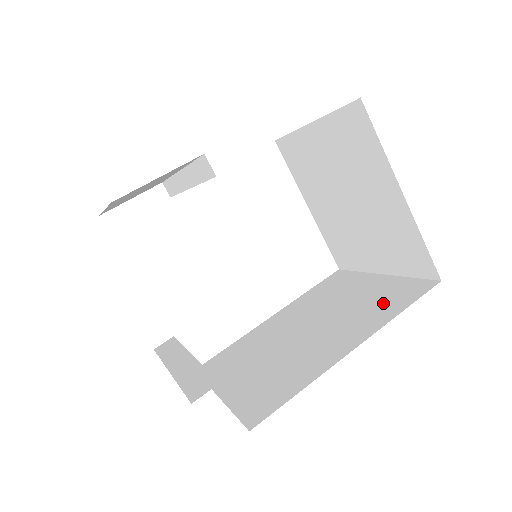
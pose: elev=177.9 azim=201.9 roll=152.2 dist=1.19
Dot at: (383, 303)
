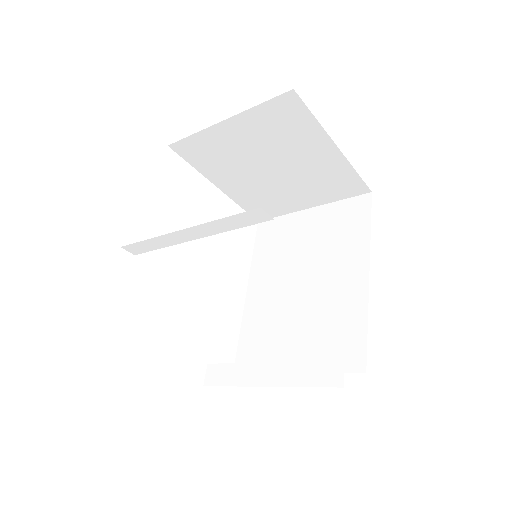
Dot at: (345, 230)
